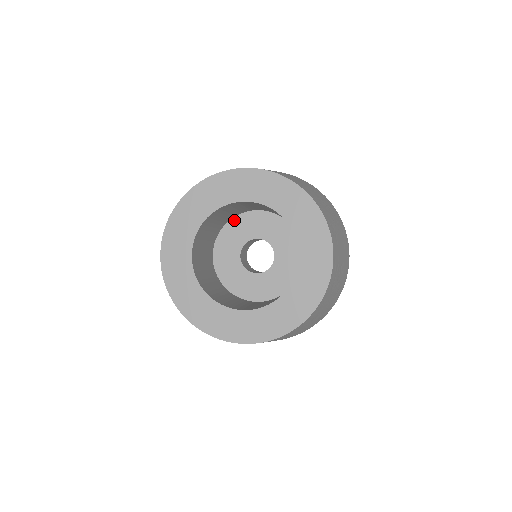
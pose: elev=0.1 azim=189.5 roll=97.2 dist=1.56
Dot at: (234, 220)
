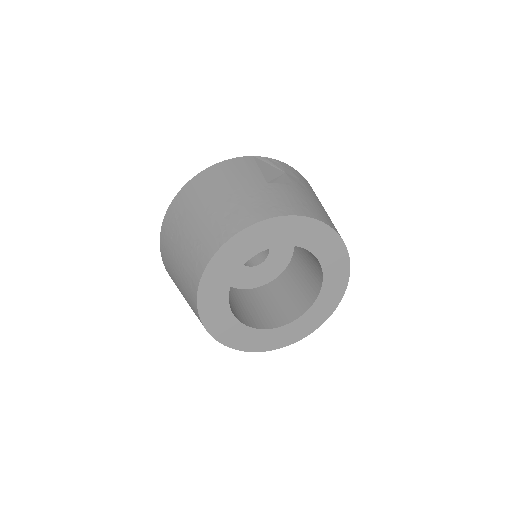
Dot at: occluded
